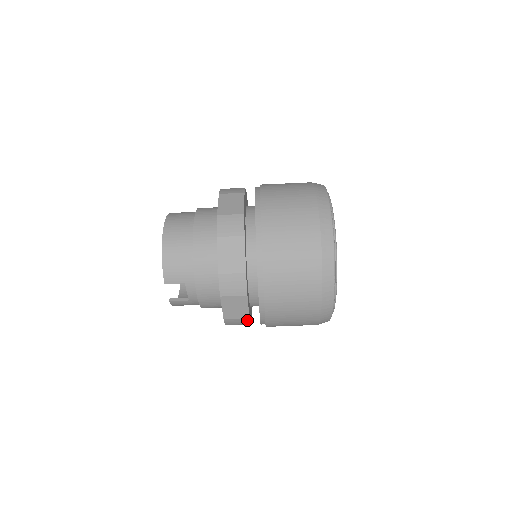
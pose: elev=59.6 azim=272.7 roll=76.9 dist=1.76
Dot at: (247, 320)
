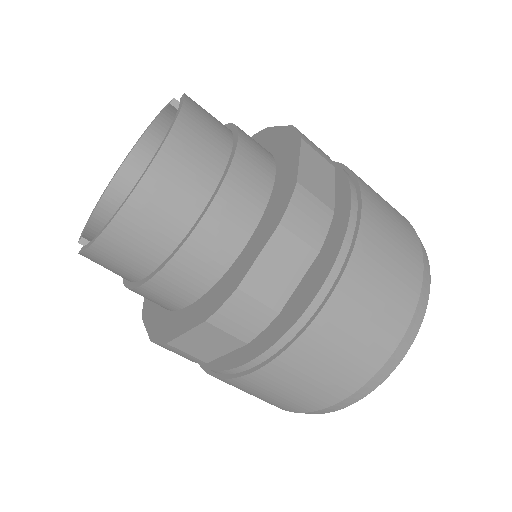
Dot at: occluded
